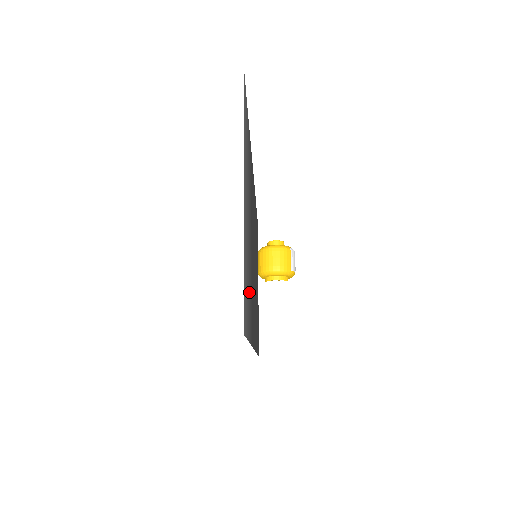
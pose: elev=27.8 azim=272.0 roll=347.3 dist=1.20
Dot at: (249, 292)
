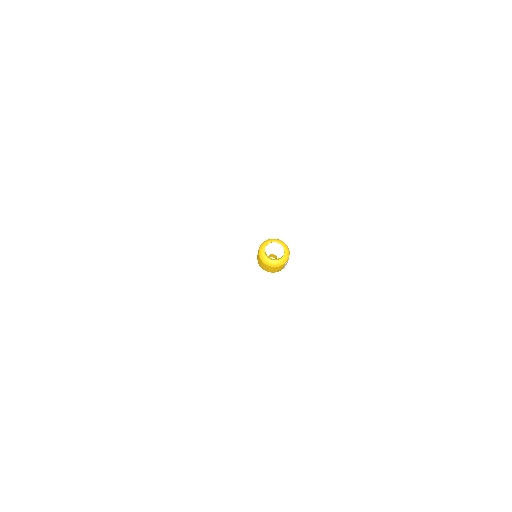
Dot at: occluded
